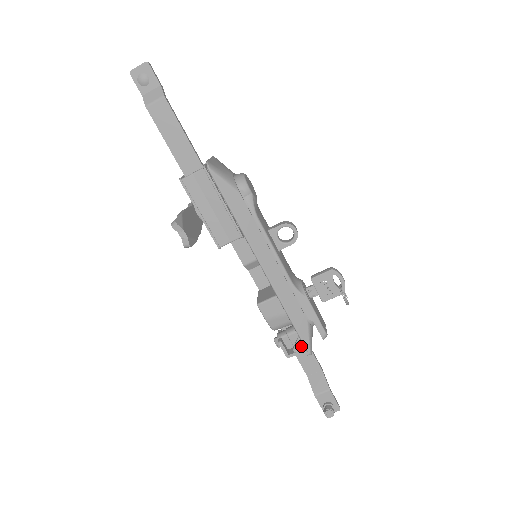
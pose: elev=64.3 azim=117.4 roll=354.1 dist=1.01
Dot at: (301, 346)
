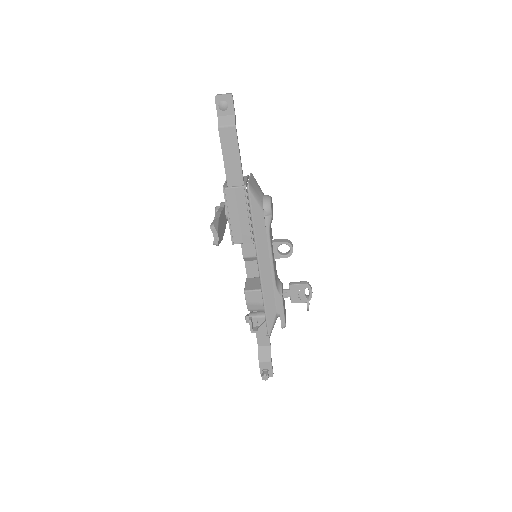
Dot at: (264, 328)
